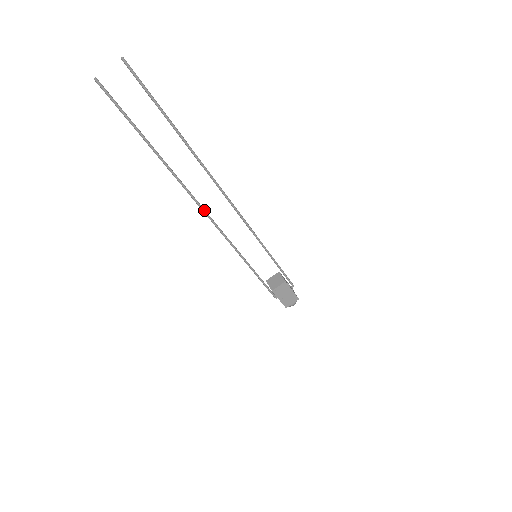
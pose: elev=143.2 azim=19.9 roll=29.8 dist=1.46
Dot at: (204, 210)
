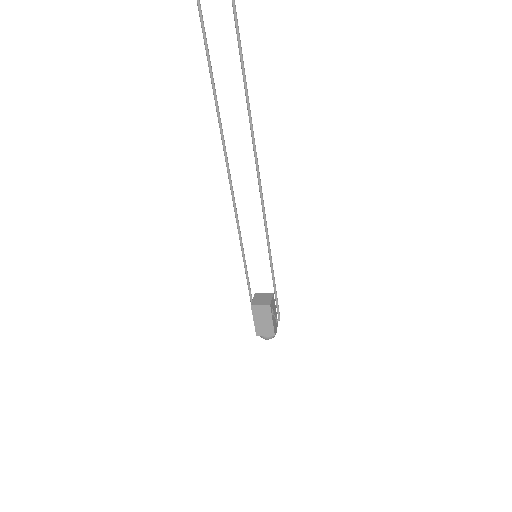
Dot at: (228, 168)
